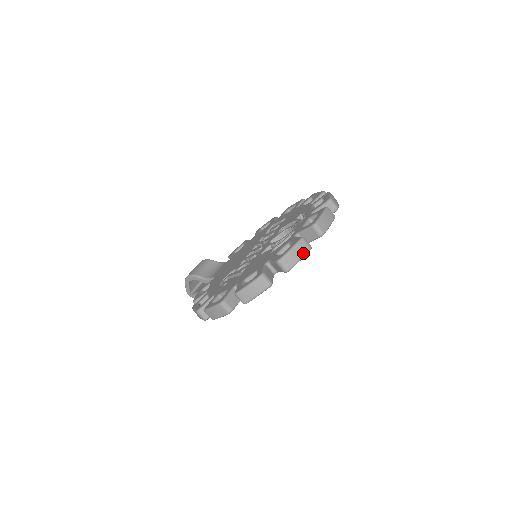
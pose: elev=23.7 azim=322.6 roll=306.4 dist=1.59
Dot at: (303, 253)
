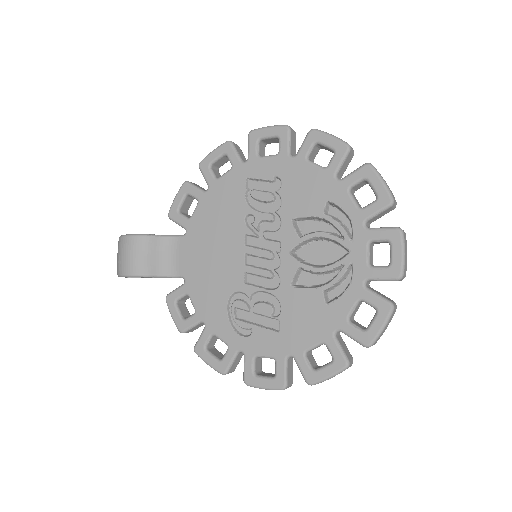
Dot at: occluded
